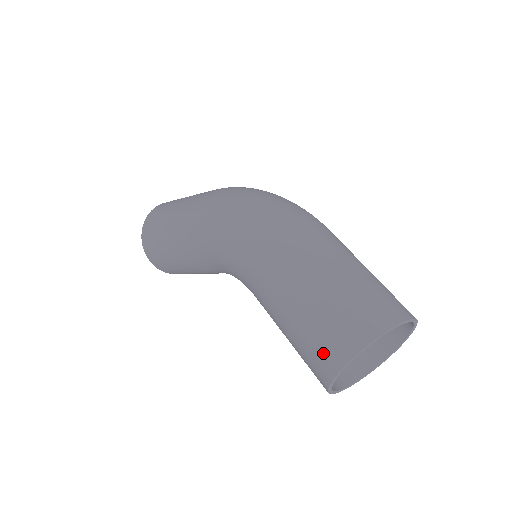
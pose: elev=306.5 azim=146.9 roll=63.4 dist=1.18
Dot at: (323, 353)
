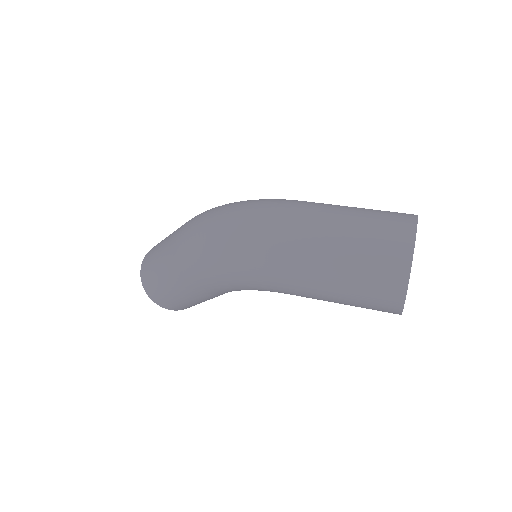
Dot at: (381, 305)
